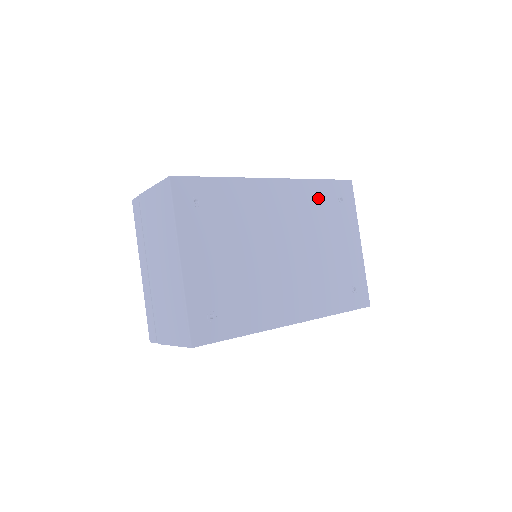
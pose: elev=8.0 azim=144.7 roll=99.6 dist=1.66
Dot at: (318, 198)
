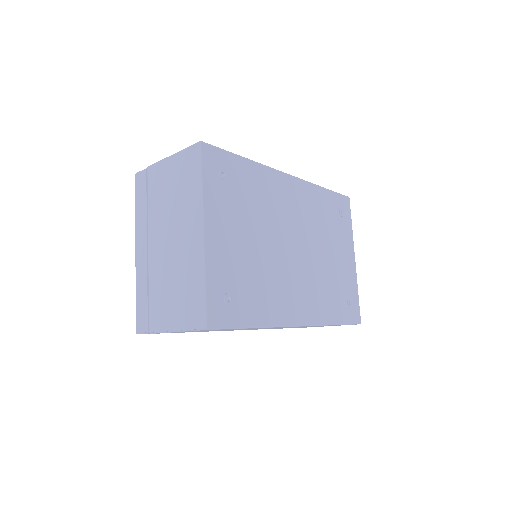
Dot at: (323, 205)
